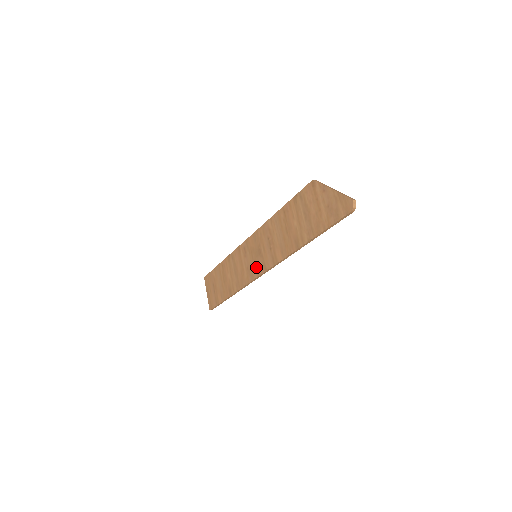
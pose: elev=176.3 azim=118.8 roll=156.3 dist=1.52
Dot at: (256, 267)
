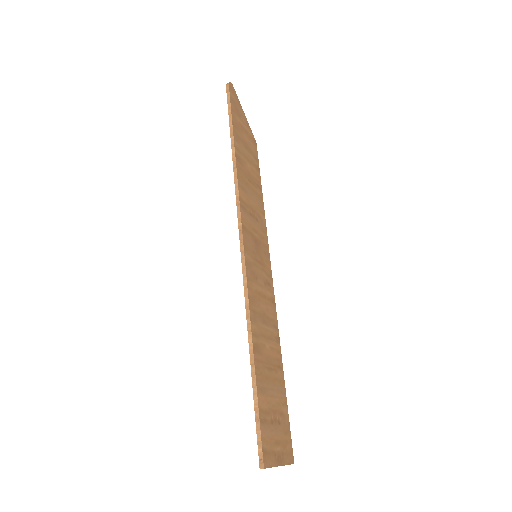
Dot at: occluded
